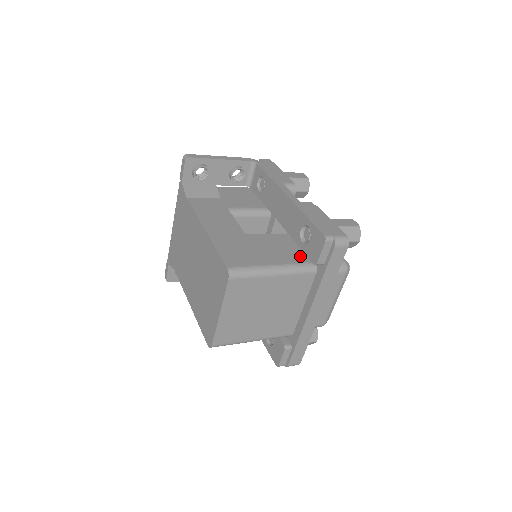
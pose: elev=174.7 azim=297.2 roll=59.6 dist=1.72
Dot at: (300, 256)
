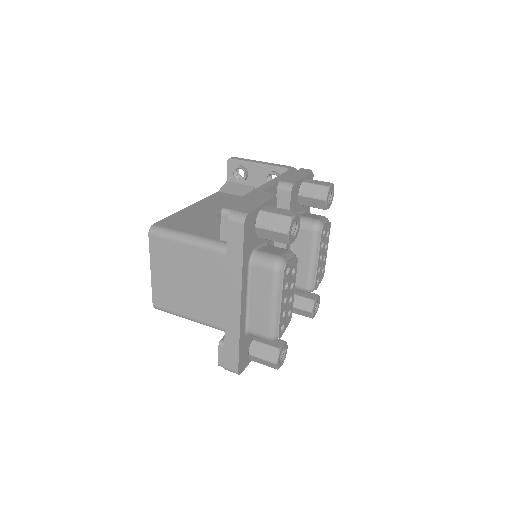
Dot at: occluded
